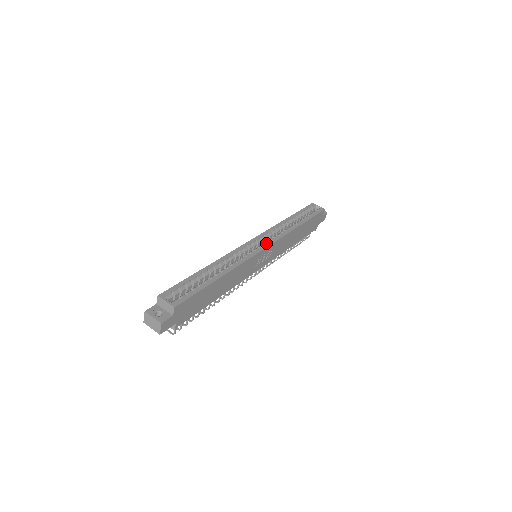
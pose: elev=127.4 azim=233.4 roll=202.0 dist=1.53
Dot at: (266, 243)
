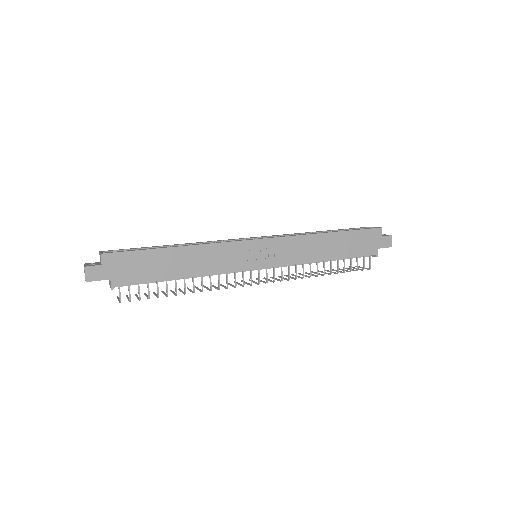
Dot at: (262, 238)
